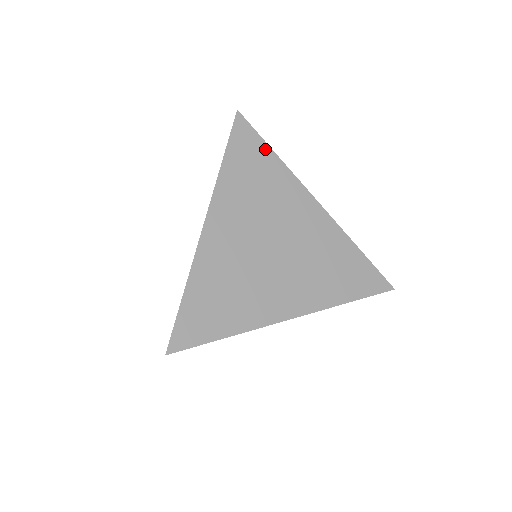
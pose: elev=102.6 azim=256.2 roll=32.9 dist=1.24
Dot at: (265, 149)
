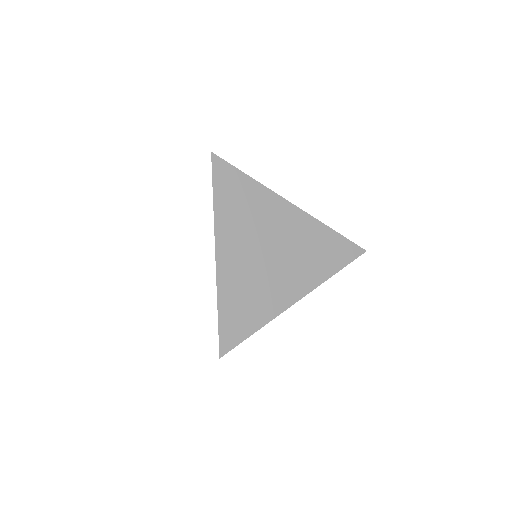
Dot at: (242, 177)
